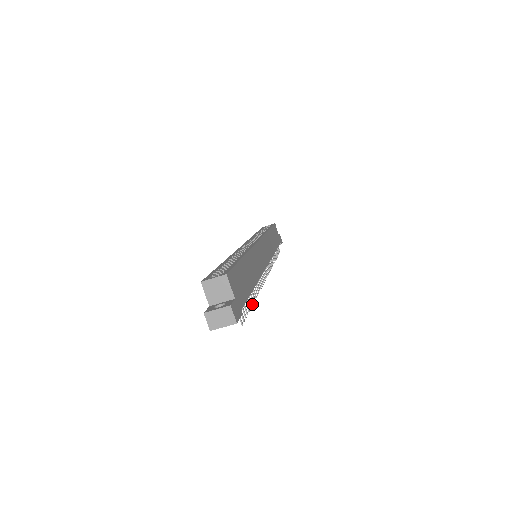
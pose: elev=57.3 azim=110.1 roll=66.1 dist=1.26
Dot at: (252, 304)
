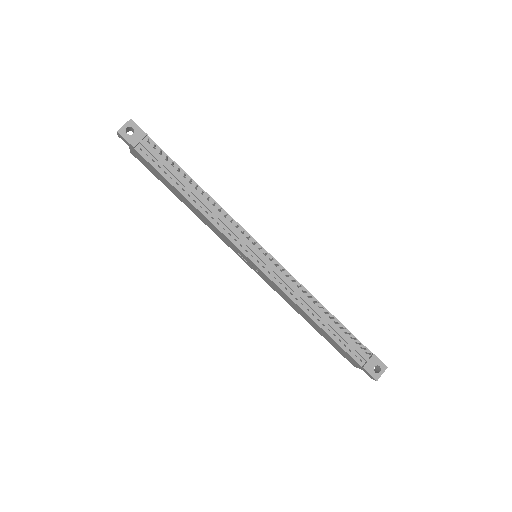
Dot at: (185, 174)
